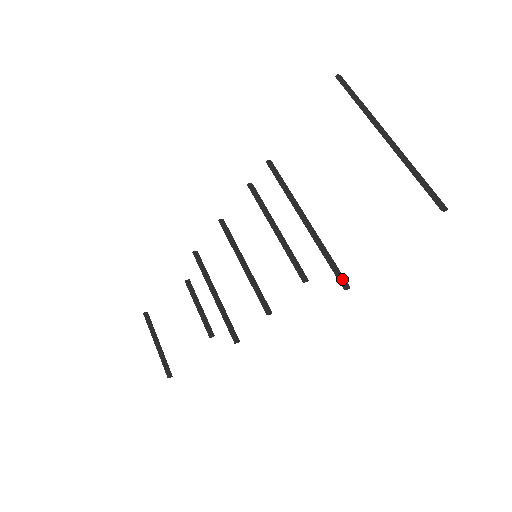
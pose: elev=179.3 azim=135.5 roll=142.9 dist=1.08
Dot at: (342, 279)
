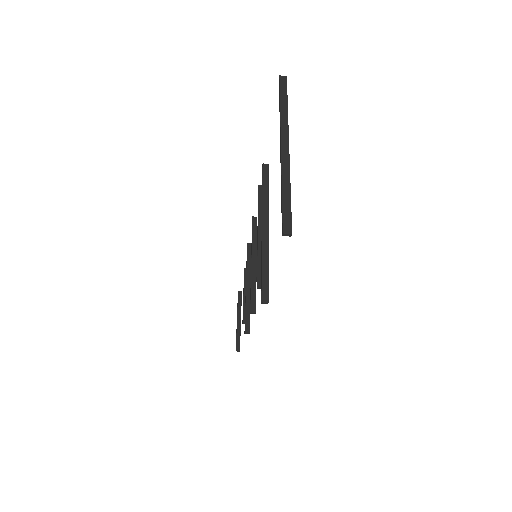
Dot at: (263, 292)
